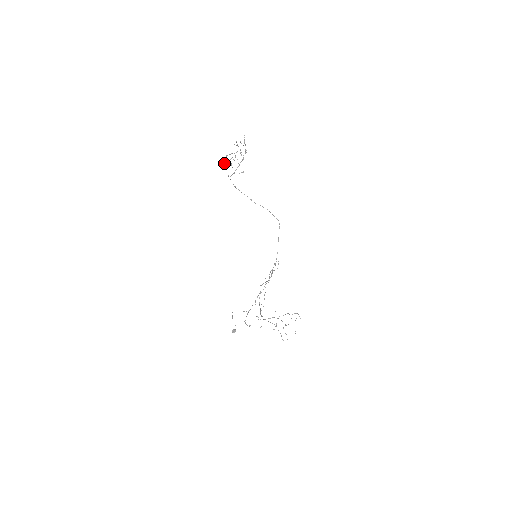
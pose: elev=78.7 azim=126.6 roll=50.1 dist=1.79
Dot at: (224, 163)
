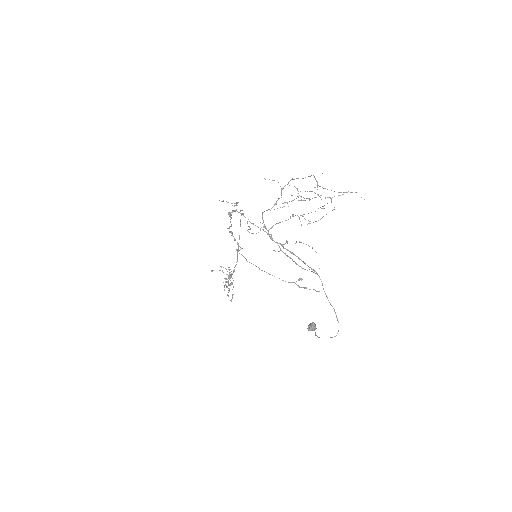
Dot at: (231, 301)
